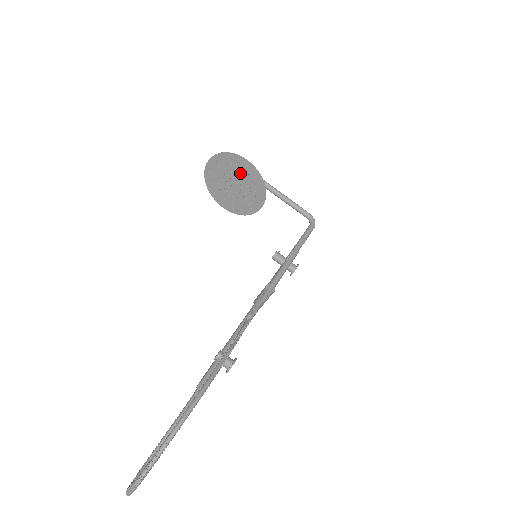
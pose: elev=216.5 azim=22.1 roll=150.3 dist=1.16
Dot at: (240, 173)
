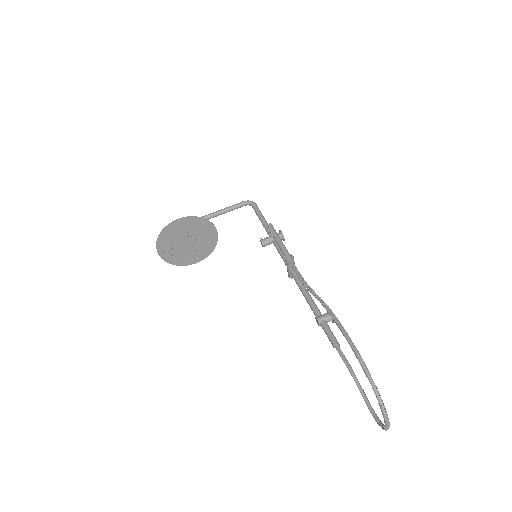
Dot at: (183, 231)
